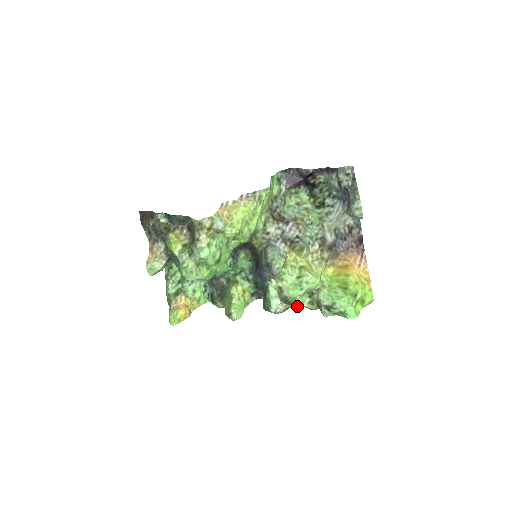
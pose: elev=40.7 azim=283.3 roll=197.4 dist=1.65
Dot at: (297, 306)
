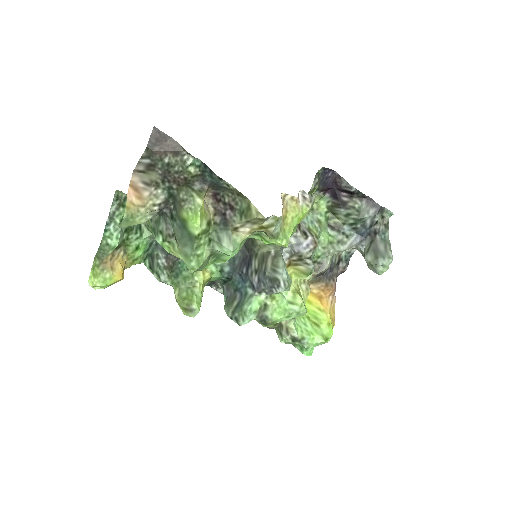
Dot at: (266, 326)
